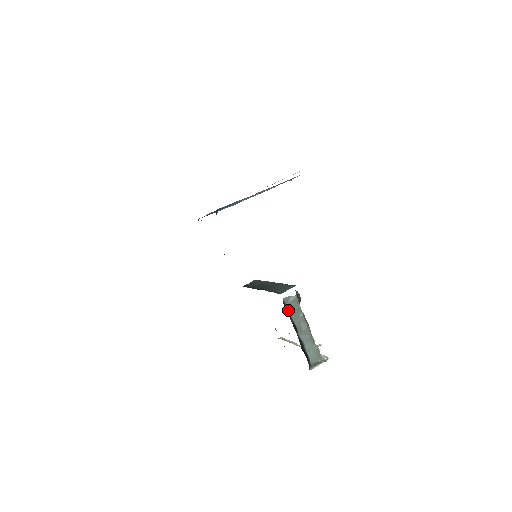
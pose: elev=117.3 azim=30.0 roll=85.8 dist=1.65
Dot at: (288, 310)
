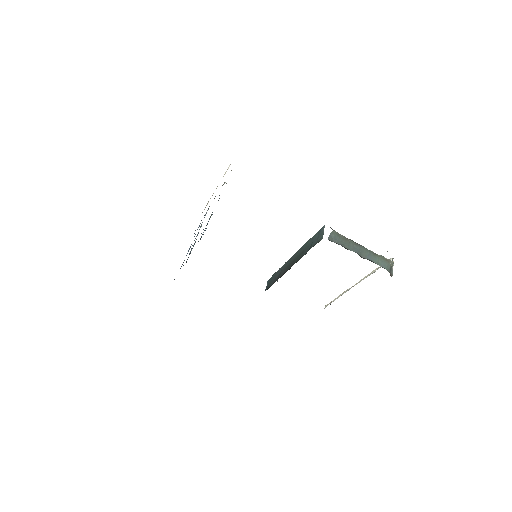
Dot at: occluded
